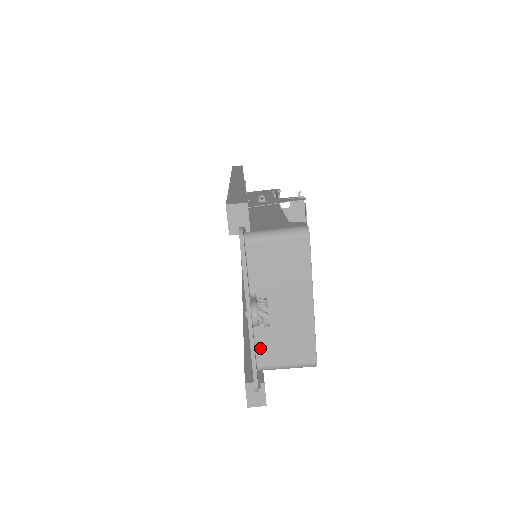
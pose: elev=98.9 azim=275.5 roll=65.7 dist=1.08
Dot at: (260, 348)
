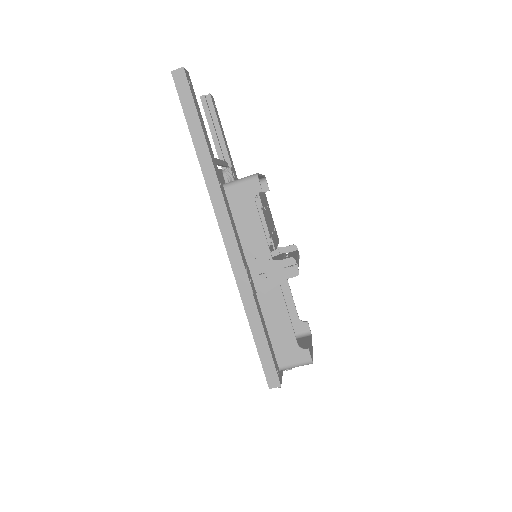
Dot at: occluded
